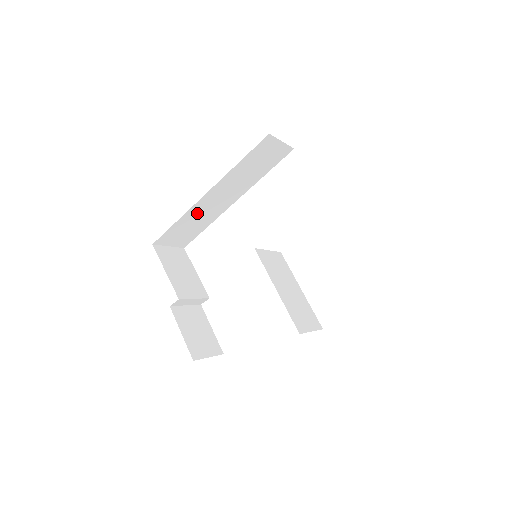
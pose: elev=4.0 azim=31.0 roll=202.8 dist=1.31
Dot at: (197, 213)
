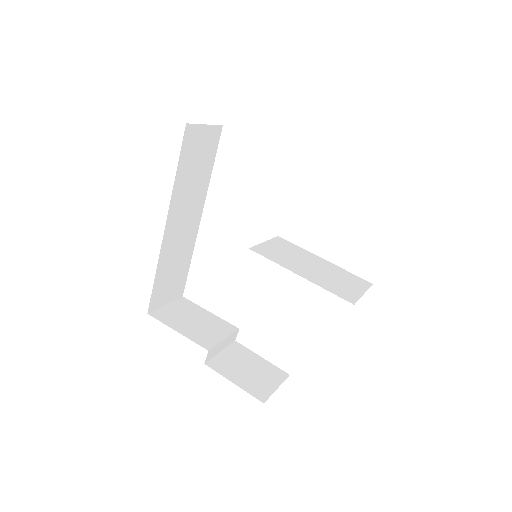
Dot at: (170, 253)
